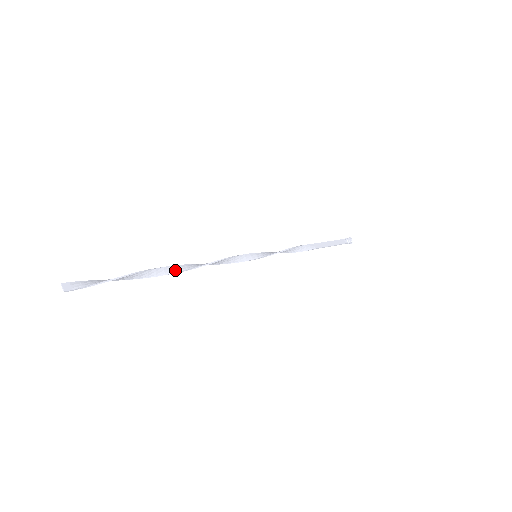
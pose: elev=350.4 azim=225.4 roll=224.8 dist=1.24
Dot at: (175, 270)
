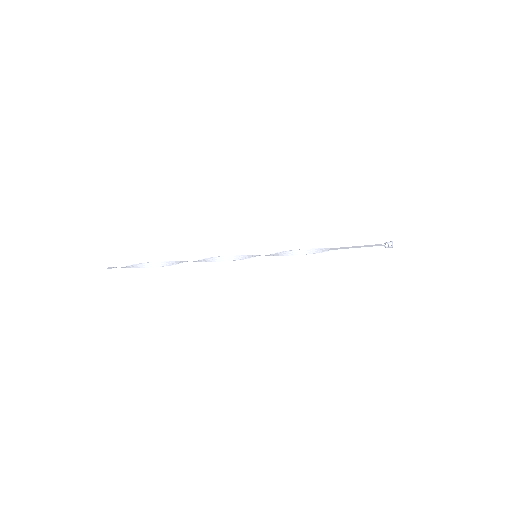
Dot at: (179, 263)
